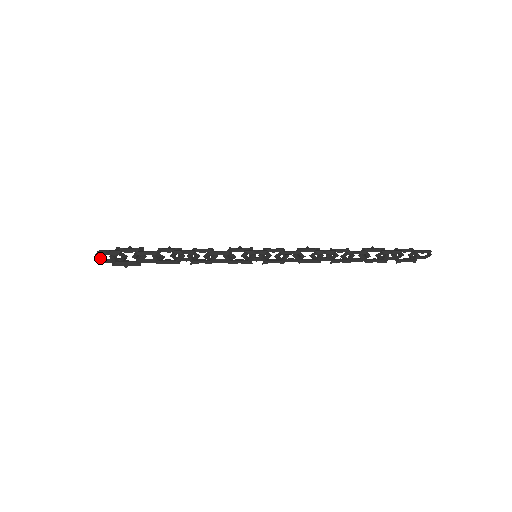
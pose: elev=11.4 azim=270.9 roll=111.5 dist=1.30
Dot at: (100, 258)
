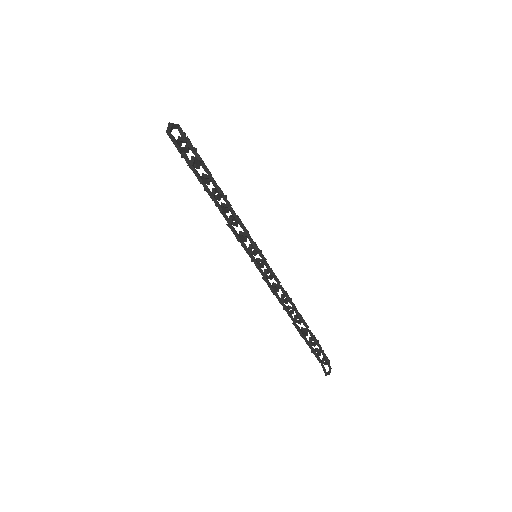
Dot at: (172, 128)
